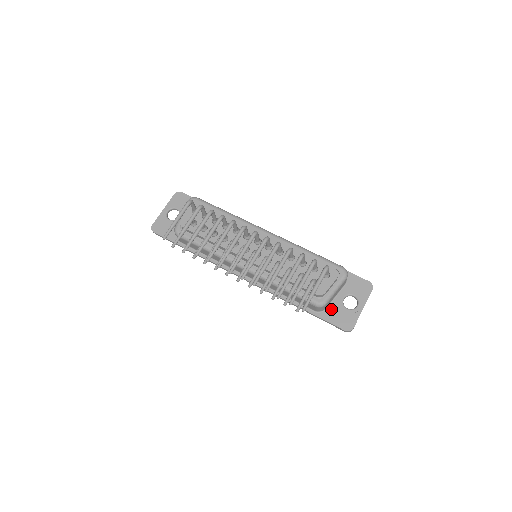
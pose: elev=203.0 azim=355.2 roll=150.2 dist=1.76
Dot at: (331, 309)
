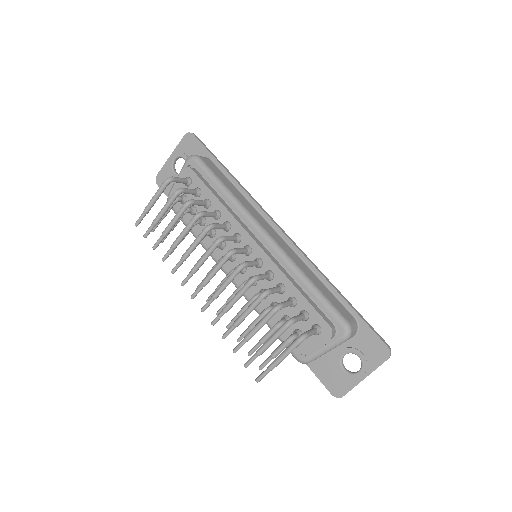
Dot at: (324, 361)
